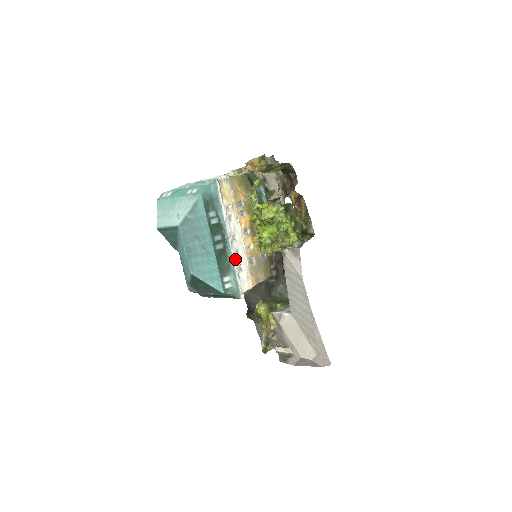
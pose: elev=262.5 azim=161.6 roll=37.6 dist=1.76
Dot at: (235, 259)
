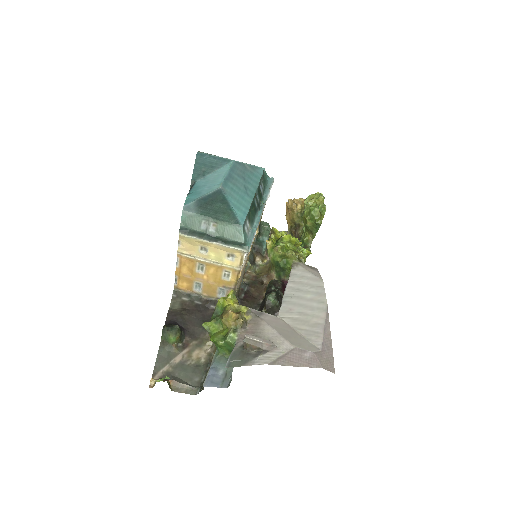
Dot at: occluded
